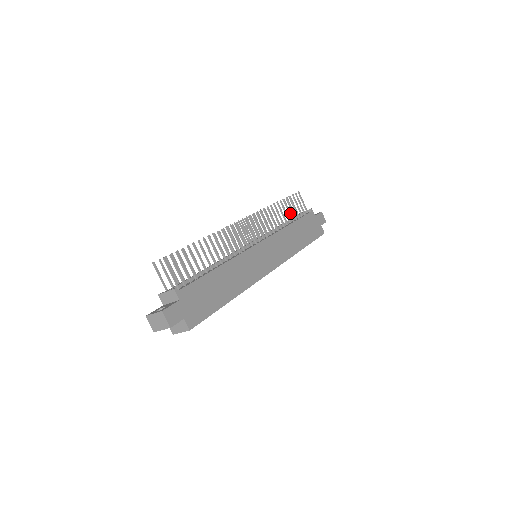
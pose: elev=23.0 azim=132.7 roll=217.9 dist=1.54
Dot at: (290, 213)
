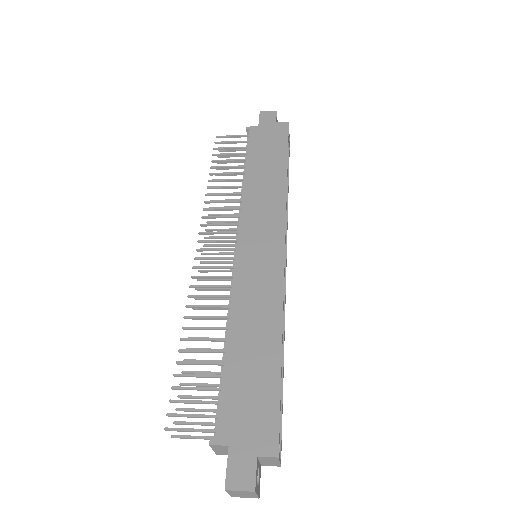
Dot at: (233, 167)
